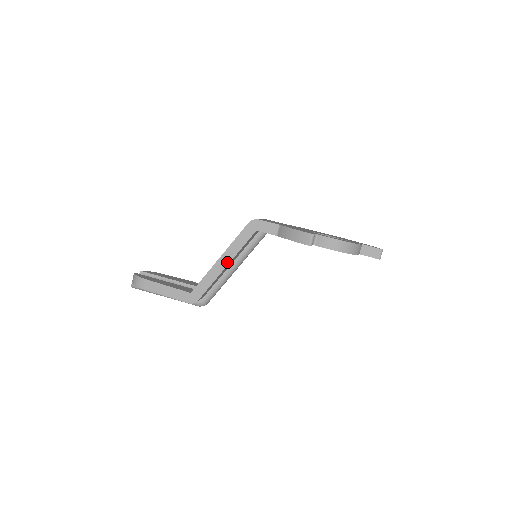
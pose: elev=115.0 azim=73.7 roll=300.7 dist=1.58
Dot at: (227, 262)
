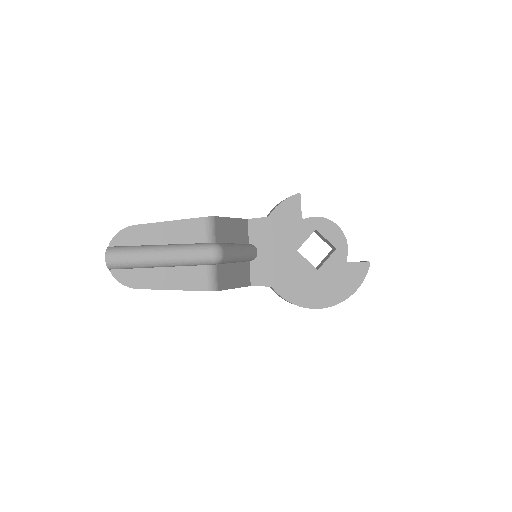
Dot at: occluded
